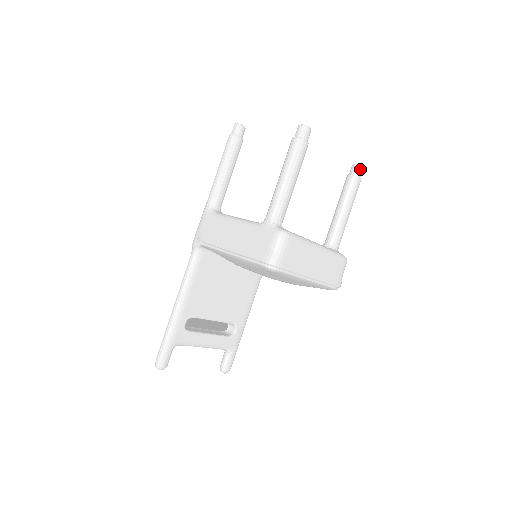
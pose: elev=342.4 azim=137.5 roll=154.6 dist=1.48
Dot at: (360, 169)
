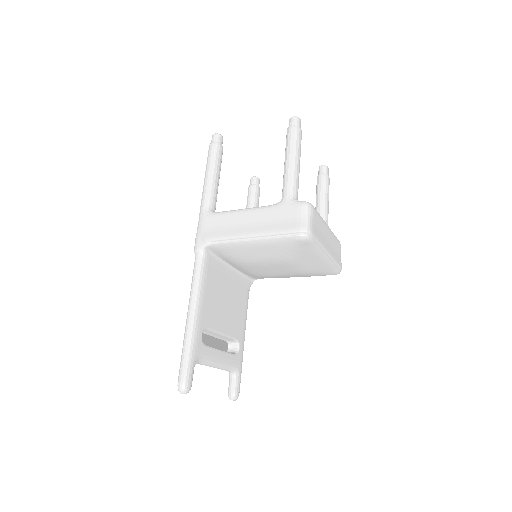
Dot at: (327, 169)
